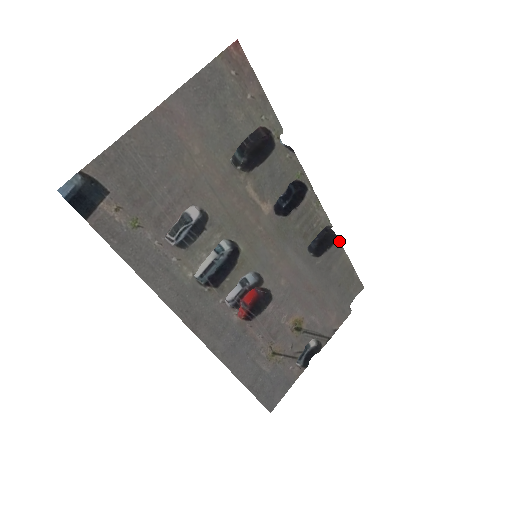
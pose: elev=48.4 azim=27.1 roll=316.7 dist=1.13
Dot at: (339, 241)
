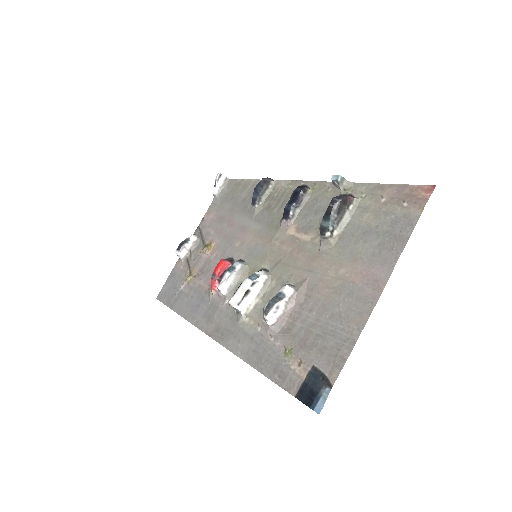
Dot at: occluded
